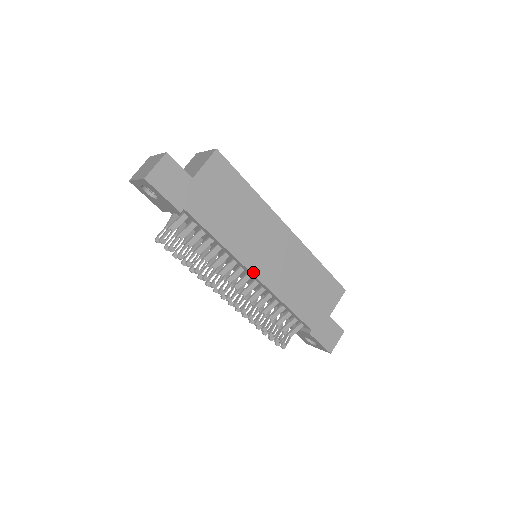
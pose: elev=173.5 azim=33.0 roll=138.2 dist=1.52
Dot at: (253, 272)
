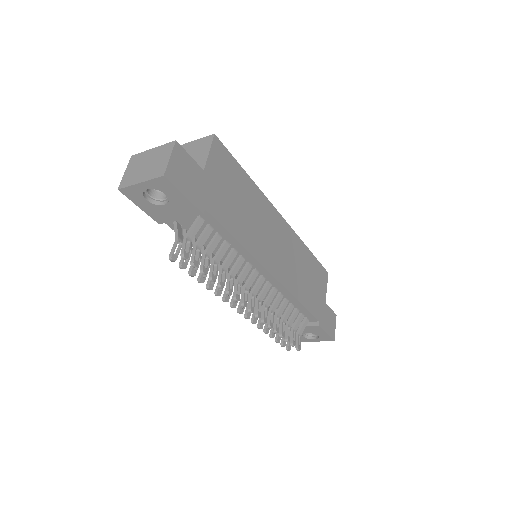
Dot at: (270, 271)
